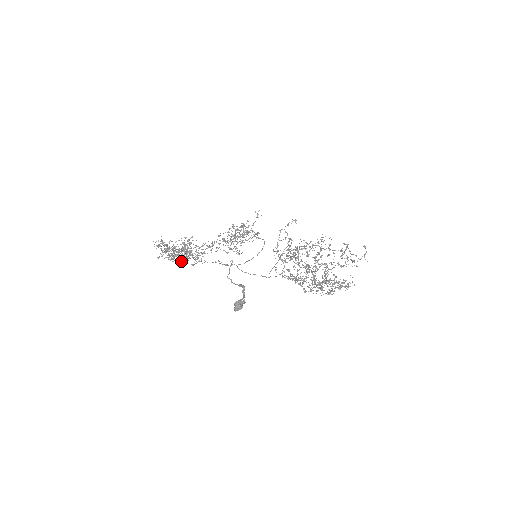
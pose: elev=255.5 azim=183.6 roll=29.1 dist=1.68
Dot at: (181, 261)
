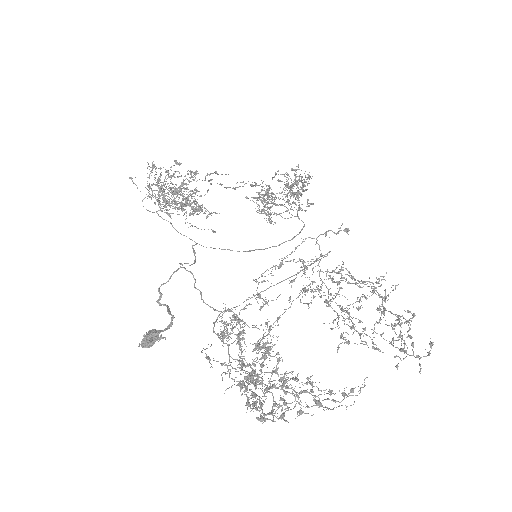
Dot at: occluded
